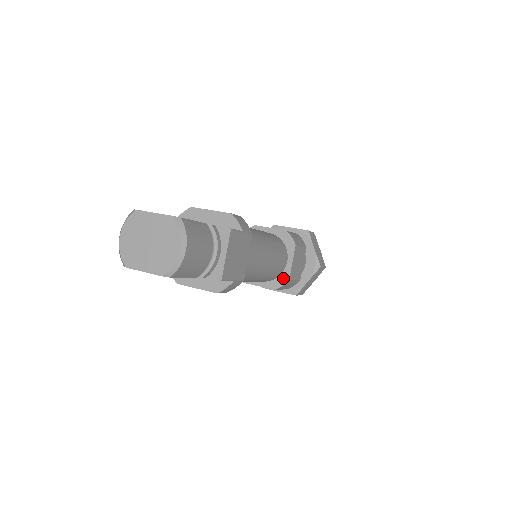
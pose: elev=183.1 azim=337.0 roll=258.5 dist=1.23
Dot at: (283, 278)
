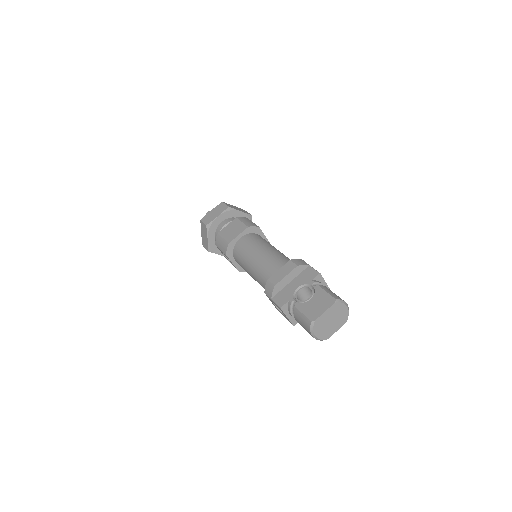
Dot at: occluded
